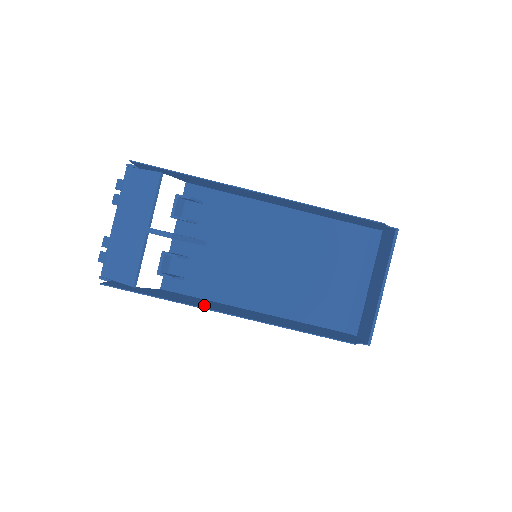
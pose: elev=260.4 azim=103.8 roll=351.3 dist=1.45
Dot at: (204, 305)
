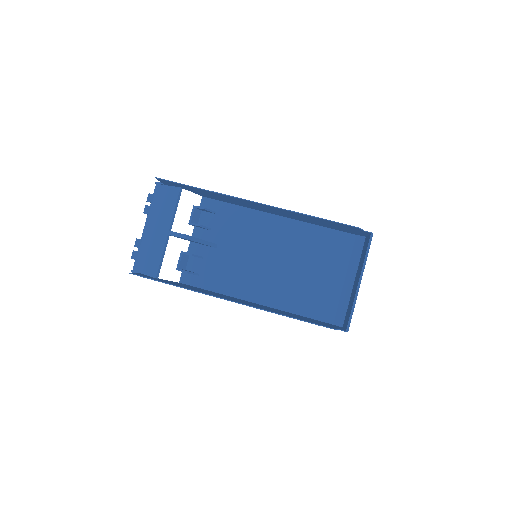
Dot at: (210, 293)
